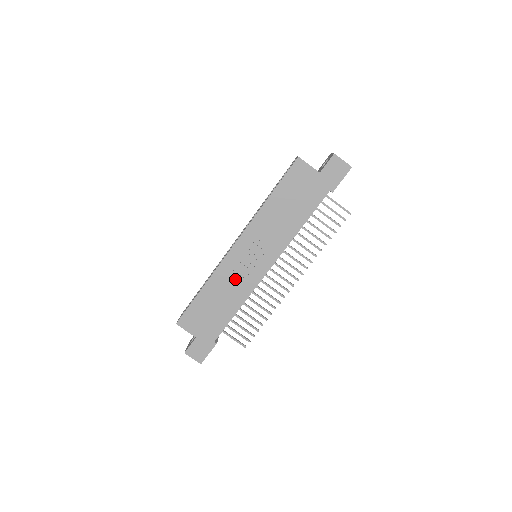
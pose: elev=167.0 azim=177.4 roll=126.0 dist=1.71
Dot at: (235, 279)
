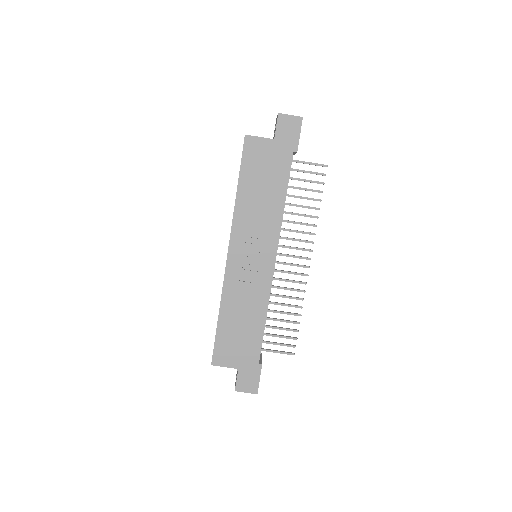
Dot at: (246, 289)
